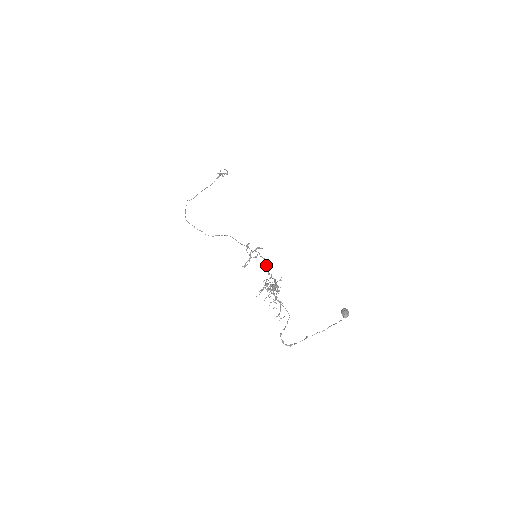
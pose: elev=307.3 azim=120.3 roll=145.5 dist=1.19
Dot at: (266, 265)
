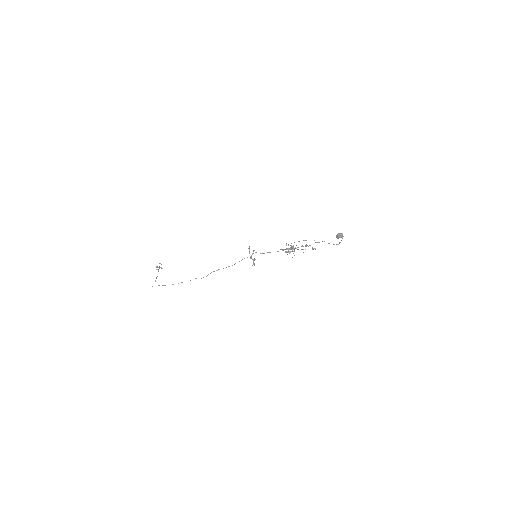
Dot at: (269, 252)
